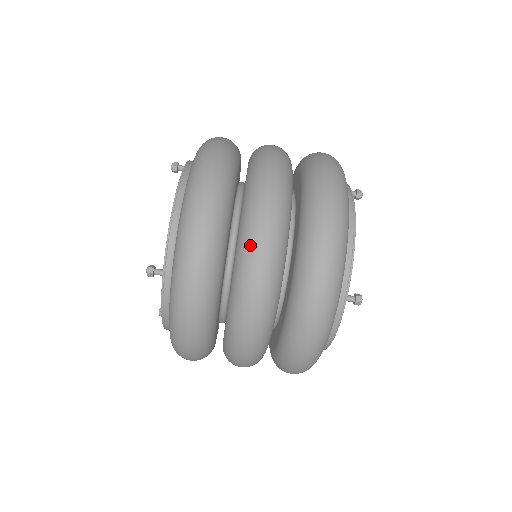
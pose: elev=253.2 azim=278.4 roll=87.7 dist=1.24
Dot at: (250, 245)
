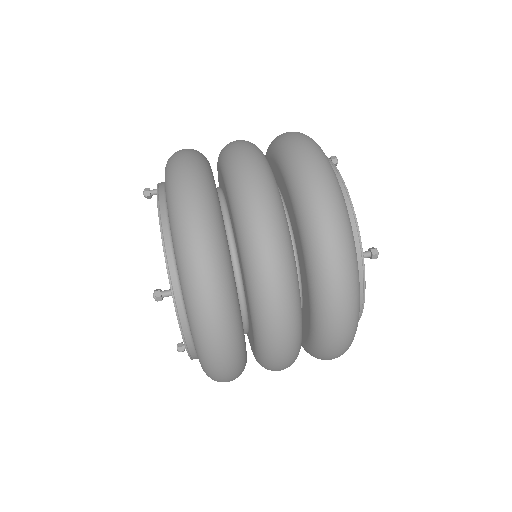
Dot at: occluded
